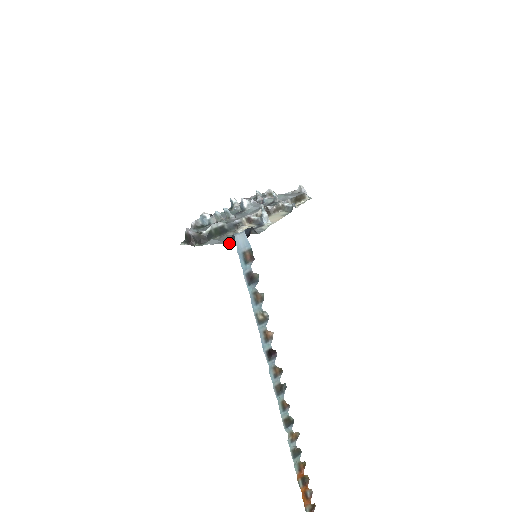
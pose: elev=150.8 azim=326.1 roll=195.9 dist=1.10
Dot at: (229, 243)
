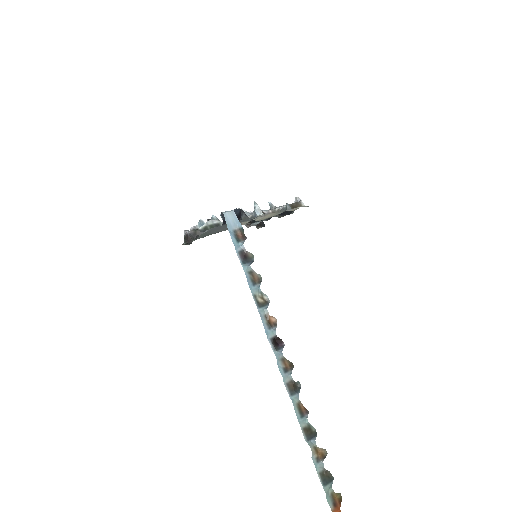
Dot at: occluded
